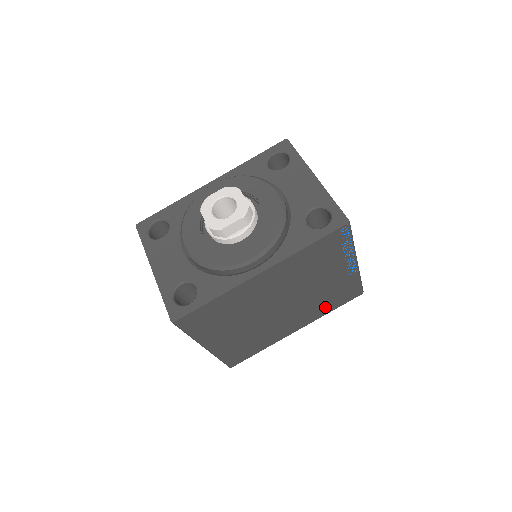
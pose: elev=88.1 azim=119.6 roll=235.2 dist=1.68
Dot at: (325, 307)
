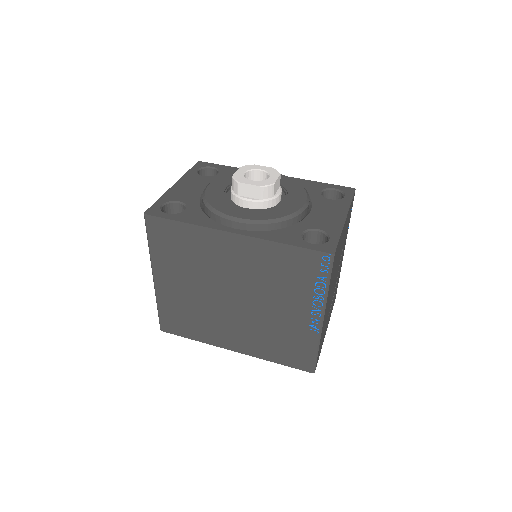
Dot at: (271, 349)
